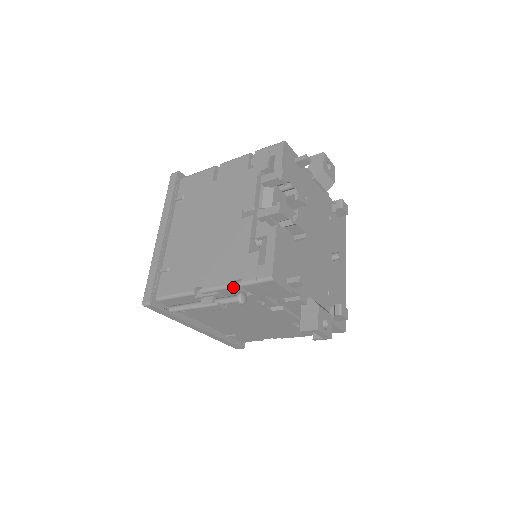
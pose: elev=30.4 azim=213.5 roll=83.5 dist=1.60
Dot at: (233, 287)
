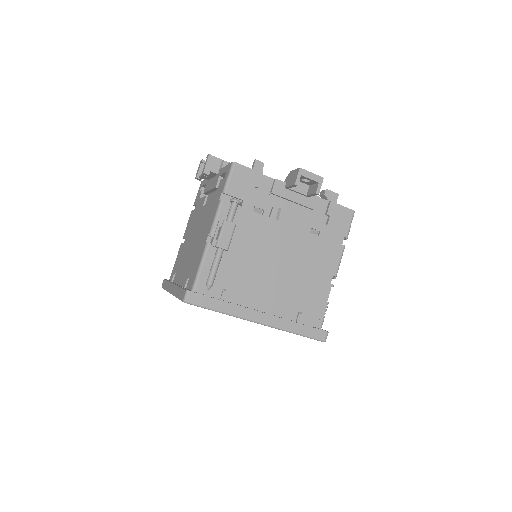
Dot at: (222, 201)
